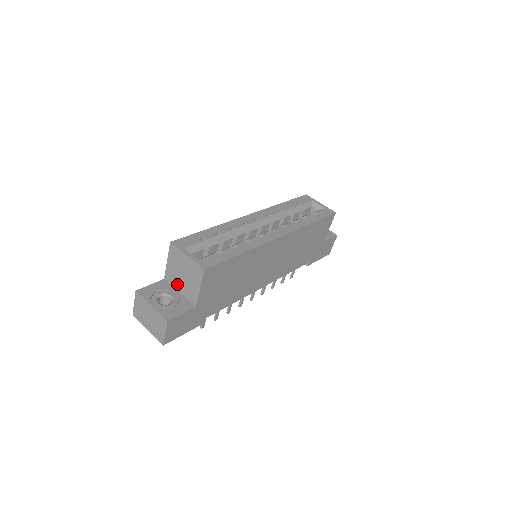
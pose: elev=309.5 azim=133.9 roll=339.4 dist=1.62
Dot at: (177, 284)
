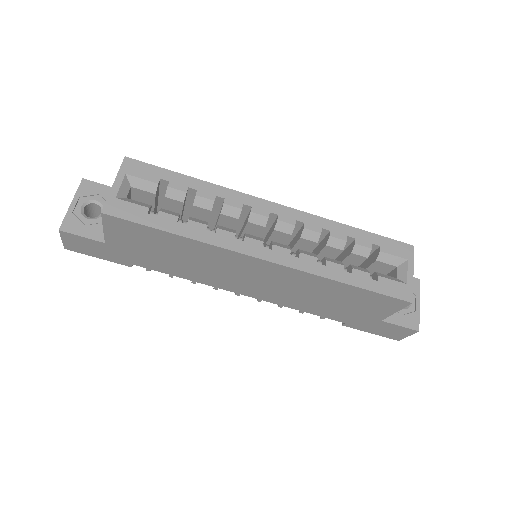
Dot at: occluded
